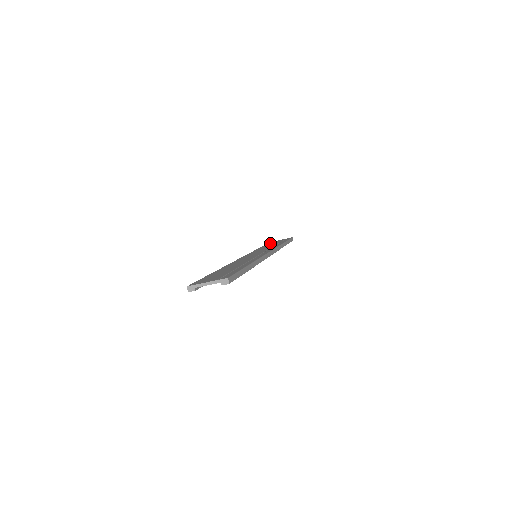
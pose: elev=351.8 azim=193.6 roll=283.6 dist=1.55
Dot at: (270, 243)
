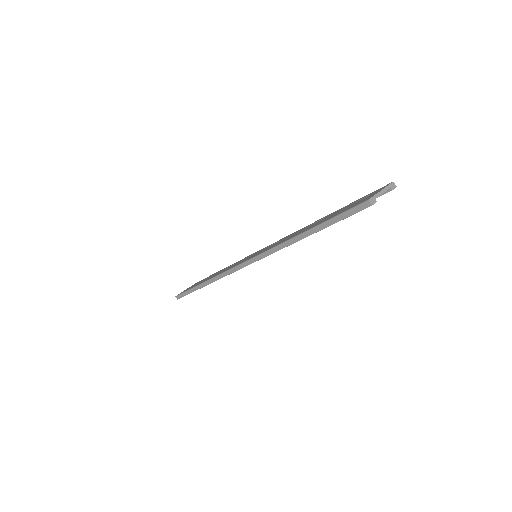
Dot at: occluded
